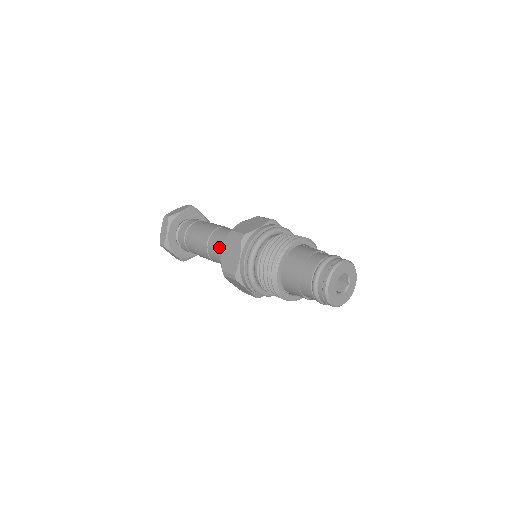
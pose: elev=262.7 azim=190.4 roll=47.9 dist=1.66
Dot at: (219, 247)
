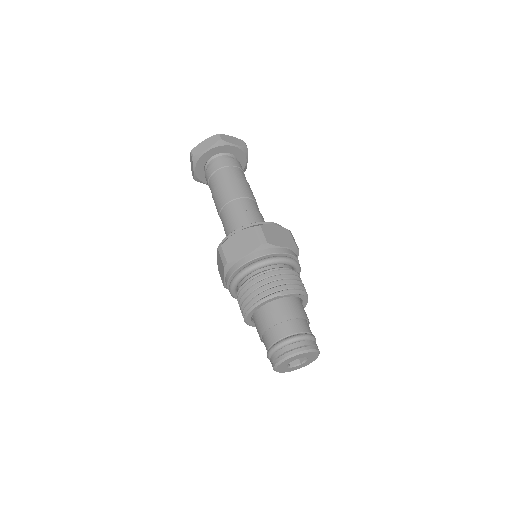
Dot at: (225, 231)
